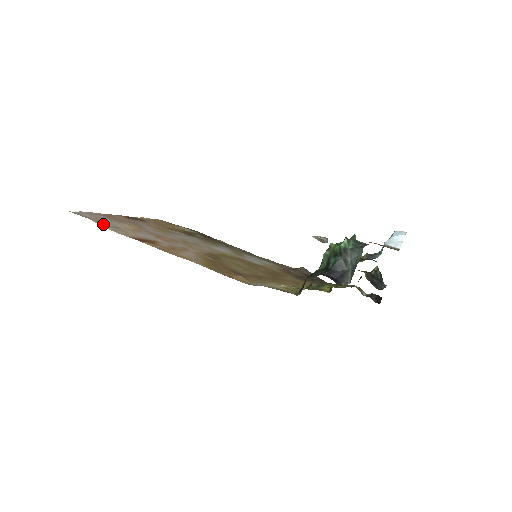
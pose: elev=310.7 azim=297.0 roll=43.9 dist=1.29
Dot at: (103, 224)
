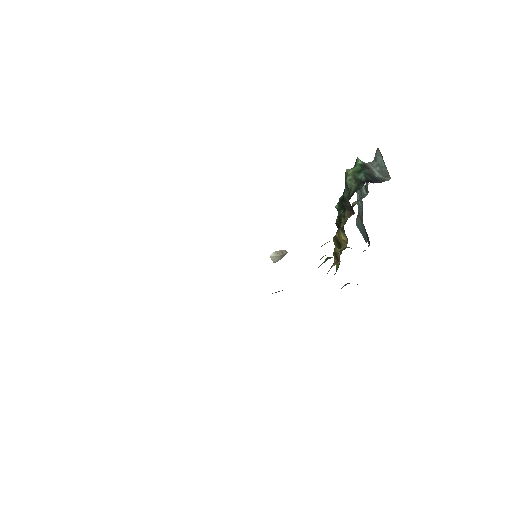
Dot at: occluded
